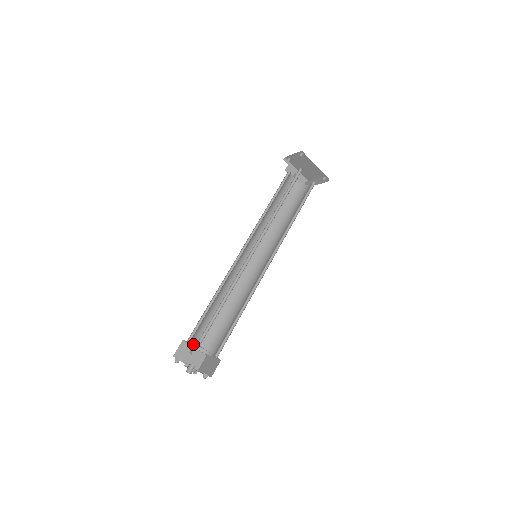
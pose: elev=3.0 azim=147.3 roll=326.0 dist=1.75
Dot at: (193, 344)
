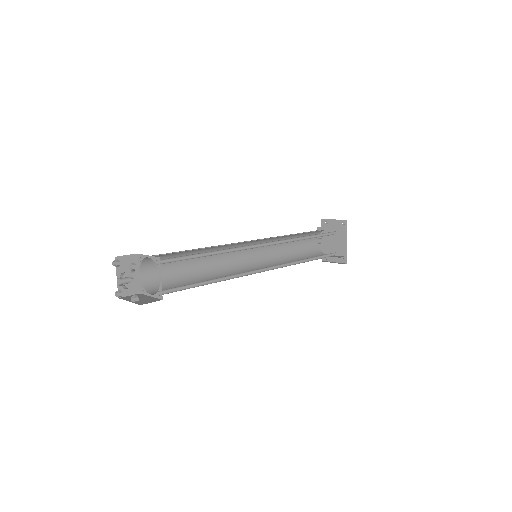
Dot at: (142, 267)
